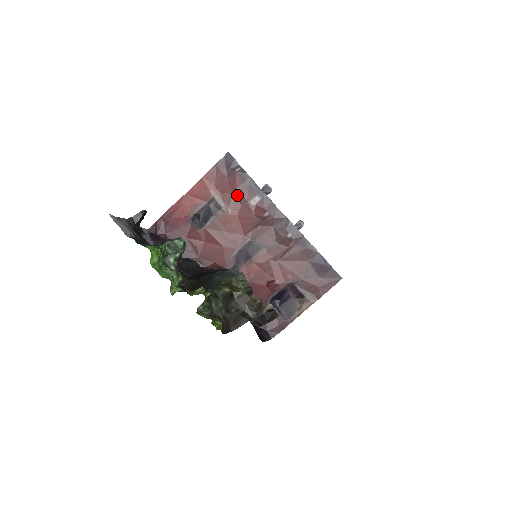
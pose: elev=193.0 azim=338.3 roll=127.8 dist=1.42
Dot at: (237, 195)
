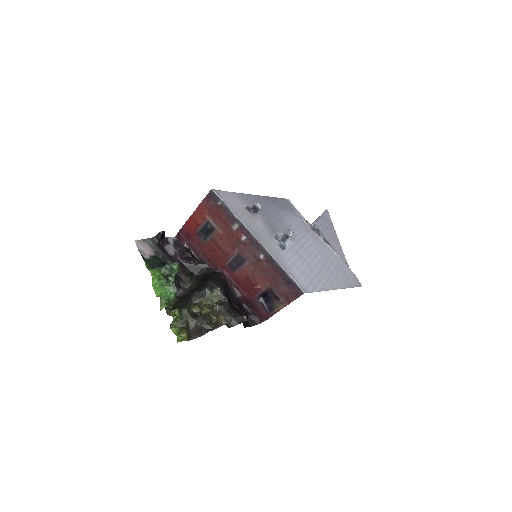
Dot at: (223, 221)
